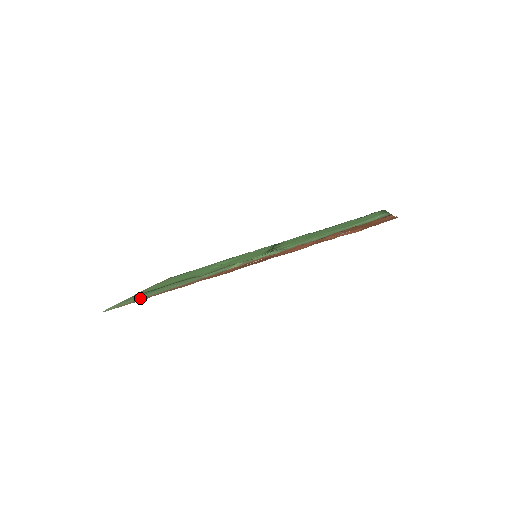
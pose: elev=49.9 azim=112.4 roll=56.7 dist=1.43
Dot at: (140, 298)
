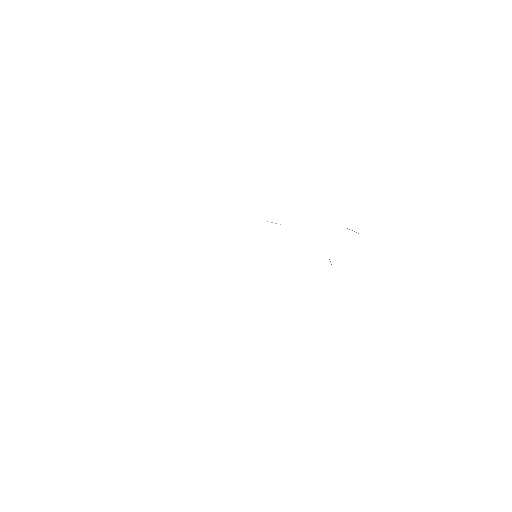
Dot at: occluded
